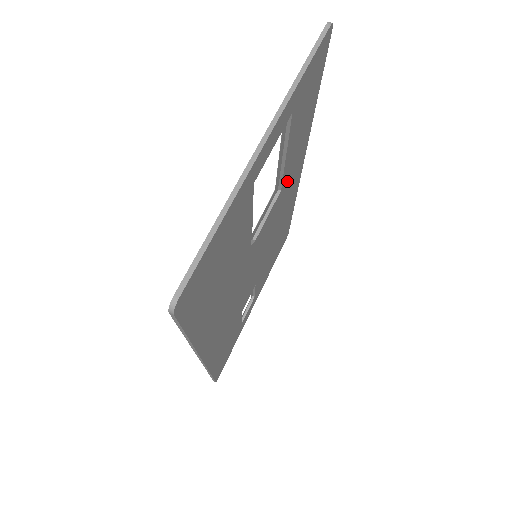
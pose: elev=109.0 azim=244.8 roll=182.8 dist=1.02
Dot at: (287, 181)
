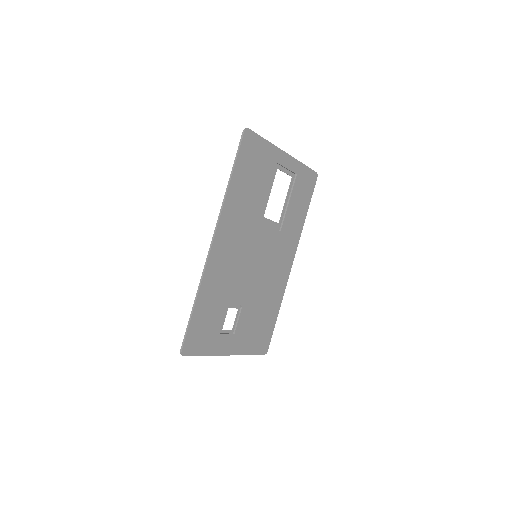
Dot at: (284, 237)
